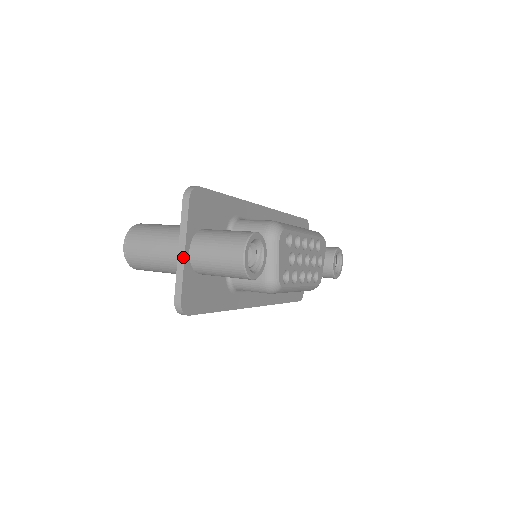
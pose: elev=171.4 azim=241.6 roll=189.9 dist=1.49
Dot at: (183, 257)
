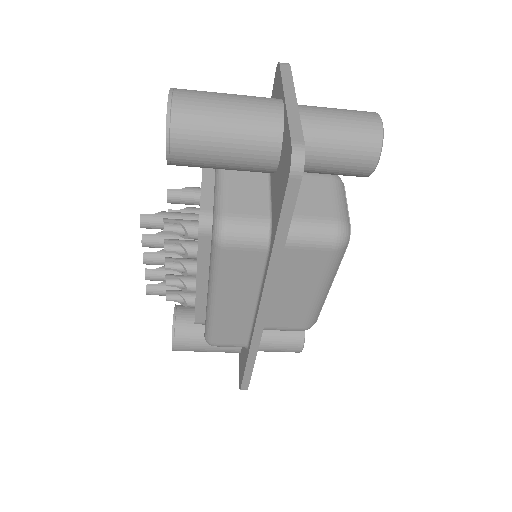
Dot at: (295, 104)
